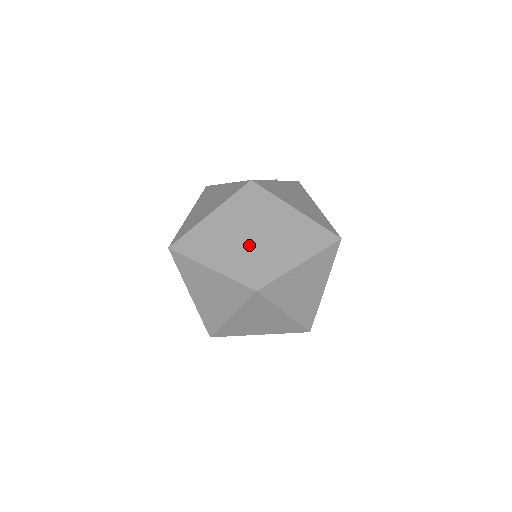
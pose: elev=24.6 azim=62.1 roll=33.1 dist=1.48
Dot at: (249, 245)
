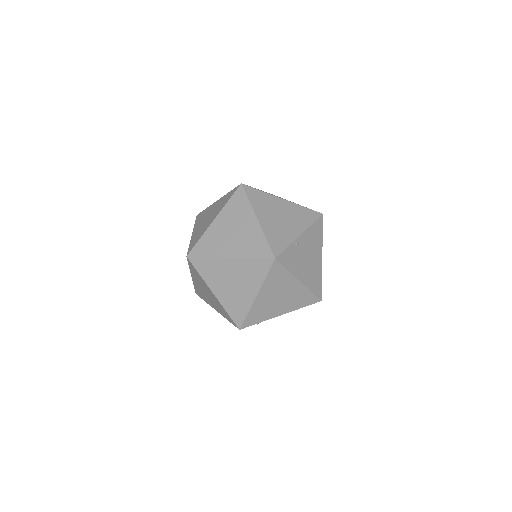
Dot at: (256, 228)
